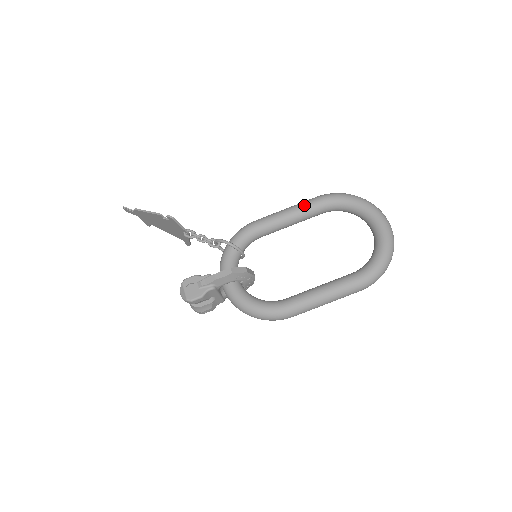
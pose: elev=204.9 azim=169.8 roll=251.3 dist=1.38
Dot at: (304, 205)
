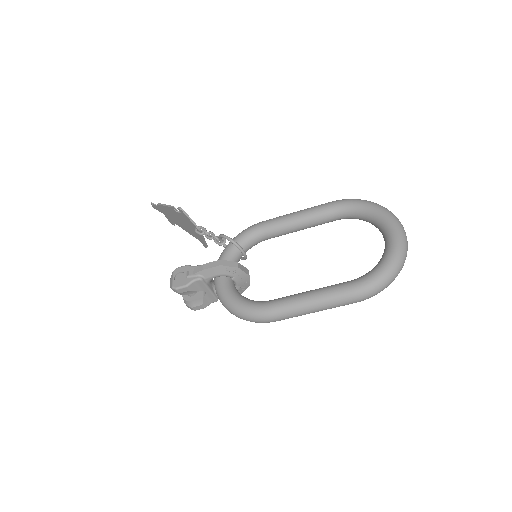
Dot at: (315, 208)
